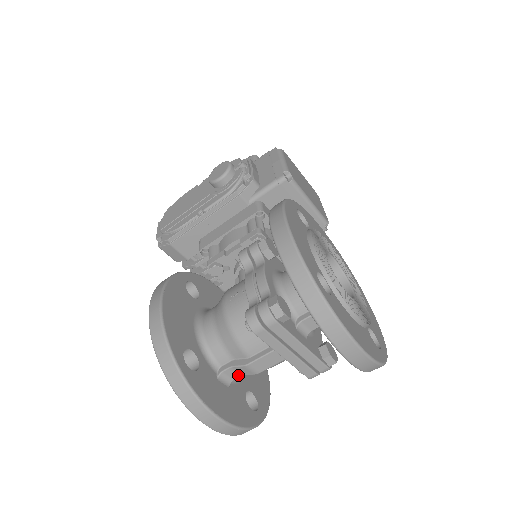
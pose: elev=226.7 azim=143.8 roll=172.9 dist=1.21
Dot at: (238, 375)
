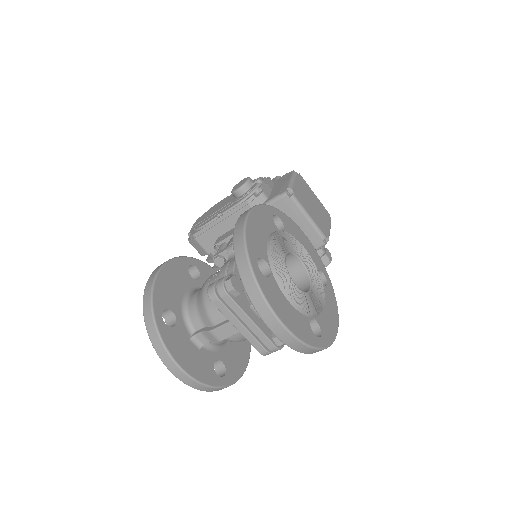
Dot at: (208, 341)
